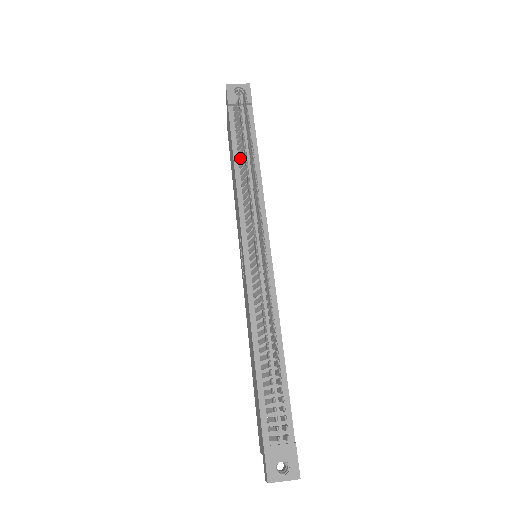
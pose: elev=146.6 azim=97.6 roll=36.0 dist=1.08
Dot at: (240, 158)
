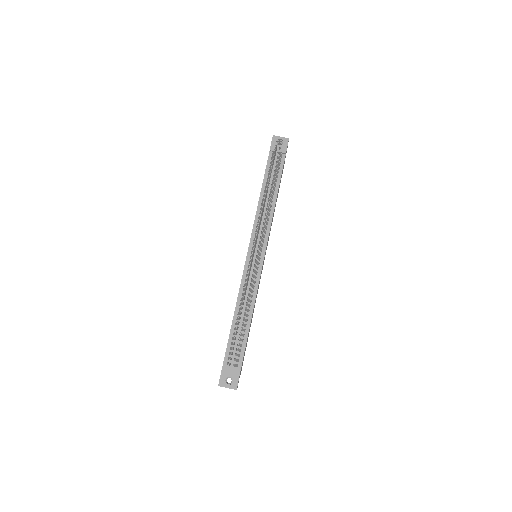
Dot at: (265, 190)
